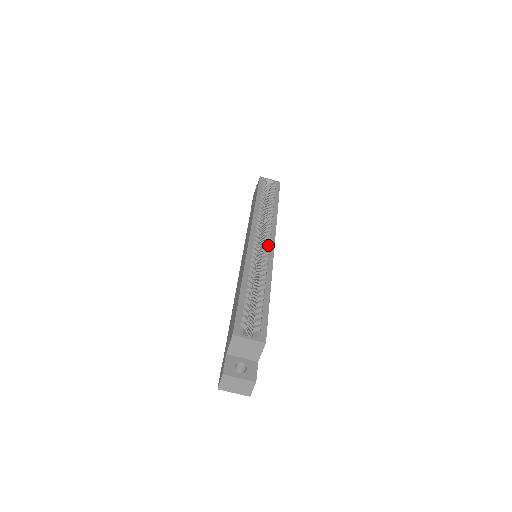
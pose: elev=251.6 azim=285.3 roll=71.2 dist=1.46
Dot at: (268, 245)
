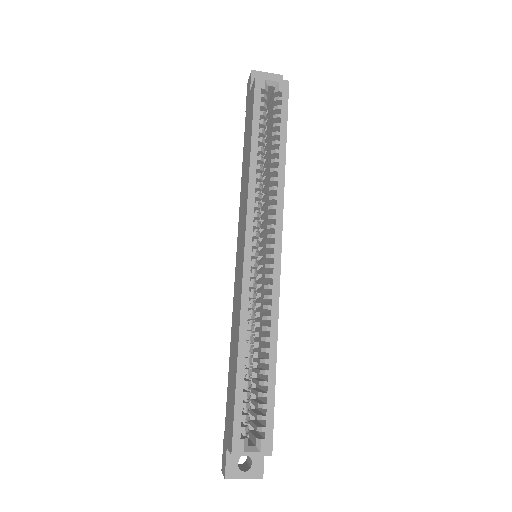
Dot at: (272, 258)
